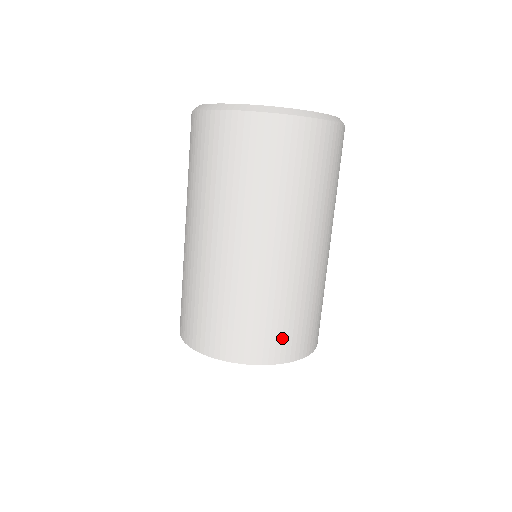
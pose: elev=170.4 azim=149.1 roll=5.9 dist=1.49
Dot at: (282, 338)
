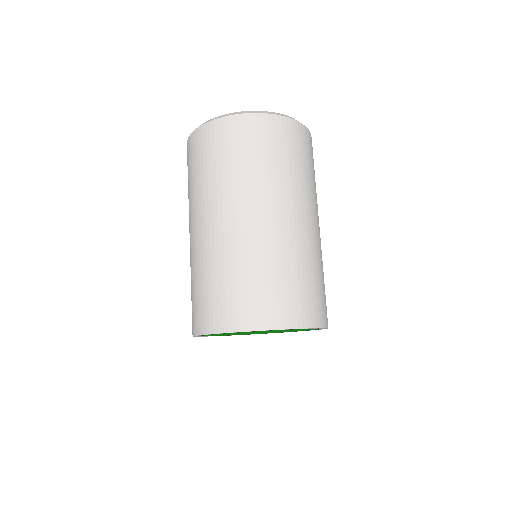
Dot at: occluded
